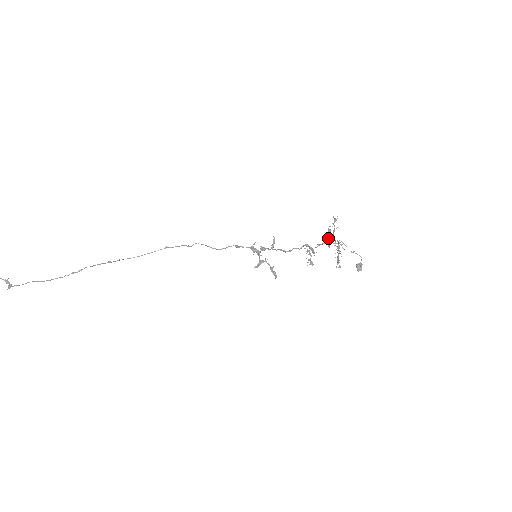
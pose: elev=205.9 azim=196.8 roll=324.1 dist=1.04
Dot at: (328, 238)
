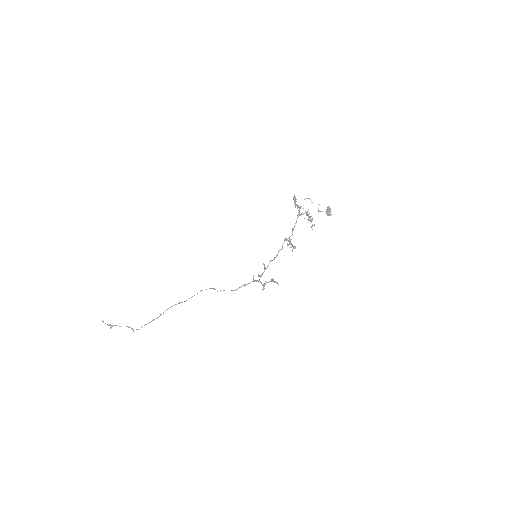
Dot at: (297, 207)
